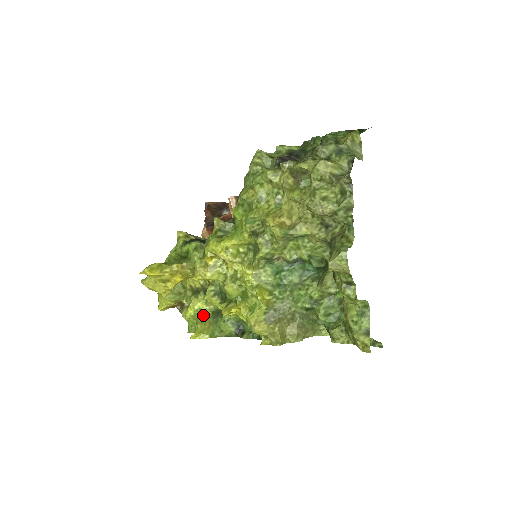
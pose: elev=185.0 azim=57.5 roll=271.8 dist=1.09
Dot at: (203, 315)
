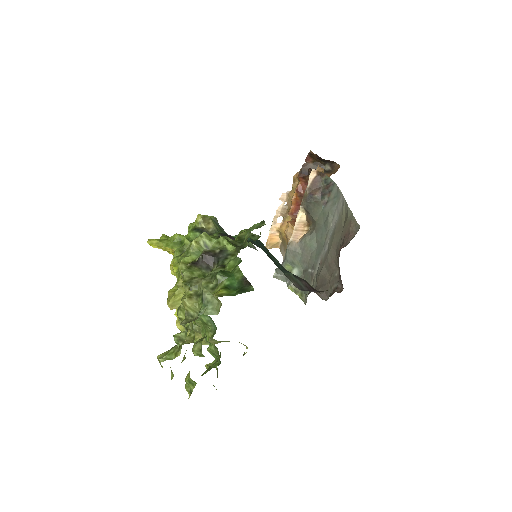
Dot at: occluded
